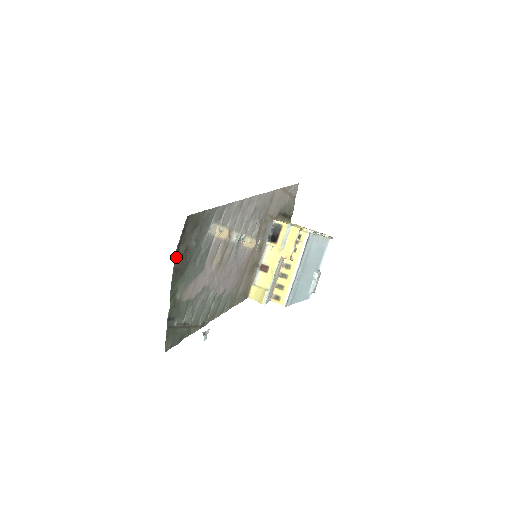
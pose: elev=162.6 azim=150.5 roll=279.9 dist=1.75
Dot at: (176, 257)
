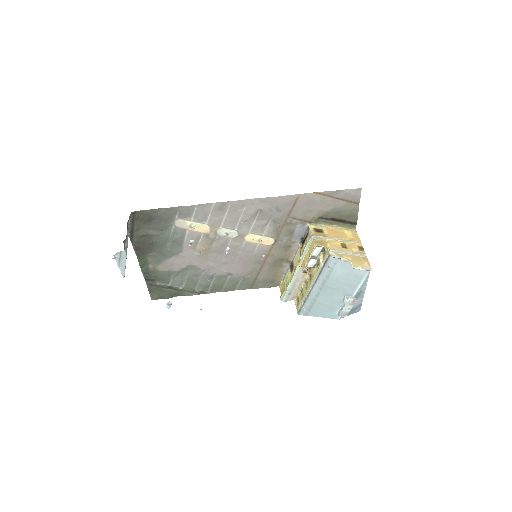
Dot at: (132, 239)
